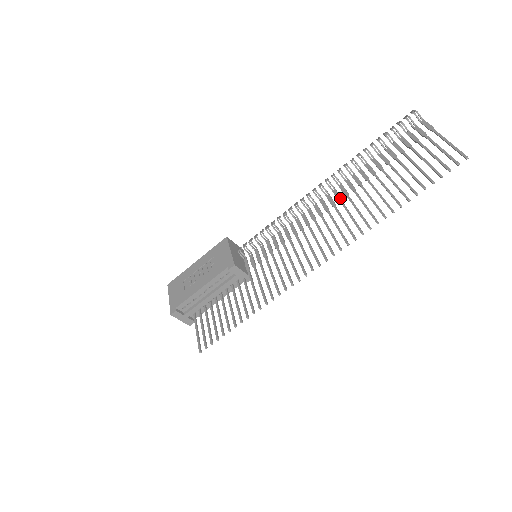
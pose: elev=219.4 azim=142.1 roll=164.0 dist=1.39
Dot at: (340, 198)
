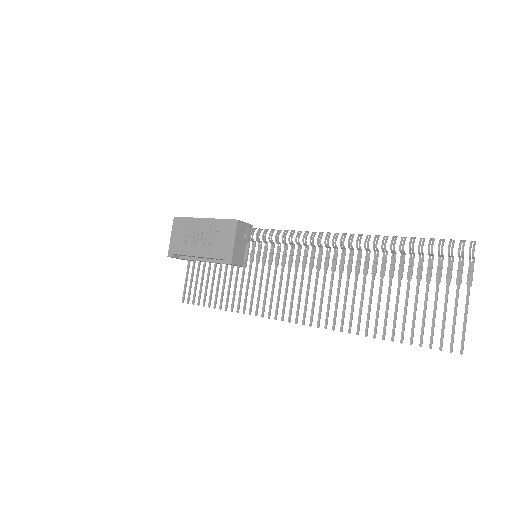
Dot at: (349, 271)
